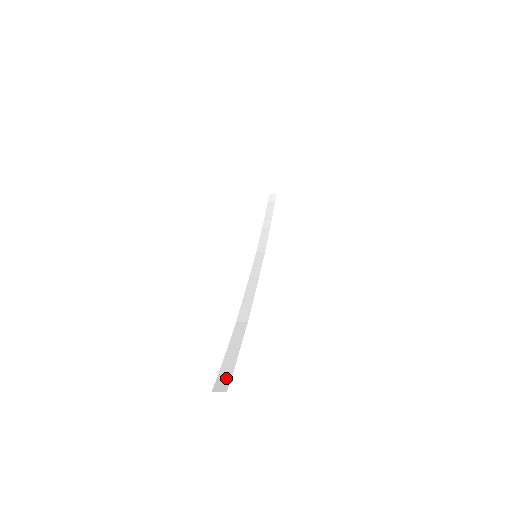
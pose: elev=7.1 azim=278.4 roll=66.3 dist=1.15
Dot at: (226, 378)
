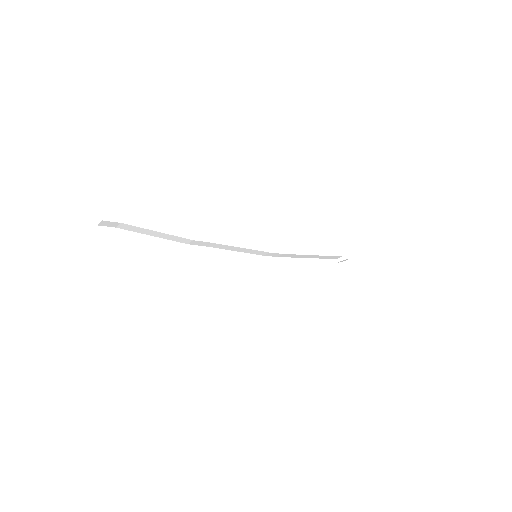
Dot at: occluded
